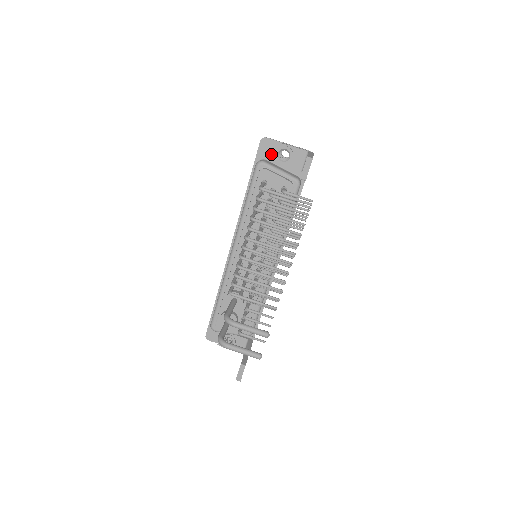
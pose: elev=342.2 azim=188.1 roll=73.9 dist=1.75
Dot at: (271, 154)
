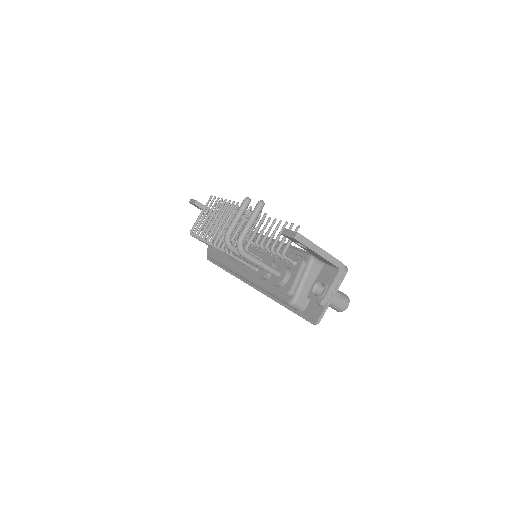
Dot at: occluded
